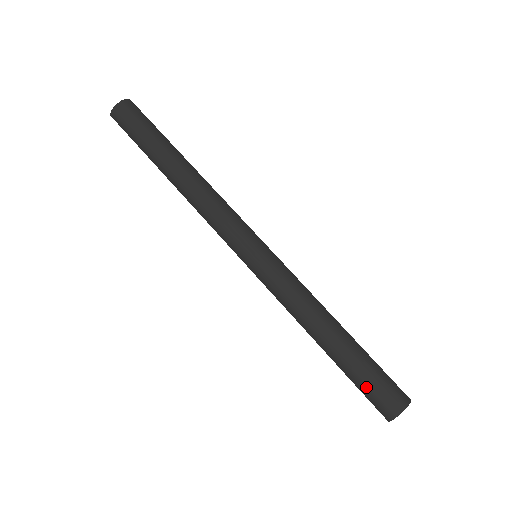
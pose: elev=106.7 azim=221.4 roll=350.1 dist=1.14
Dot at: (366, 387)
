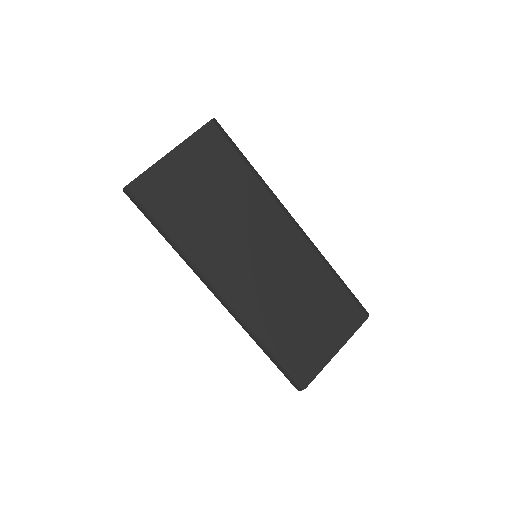
Dot at: occluded
